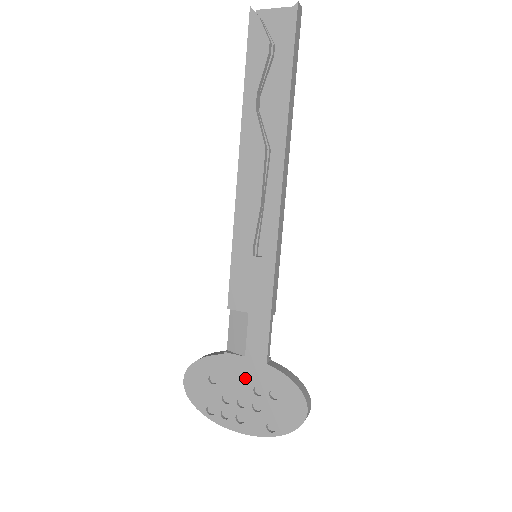
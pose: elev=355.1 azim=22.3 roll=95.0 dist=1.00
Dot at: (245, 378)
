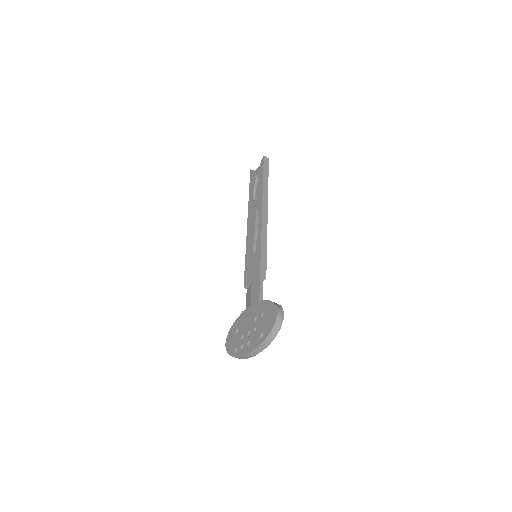
Dot at: (251, 318)
